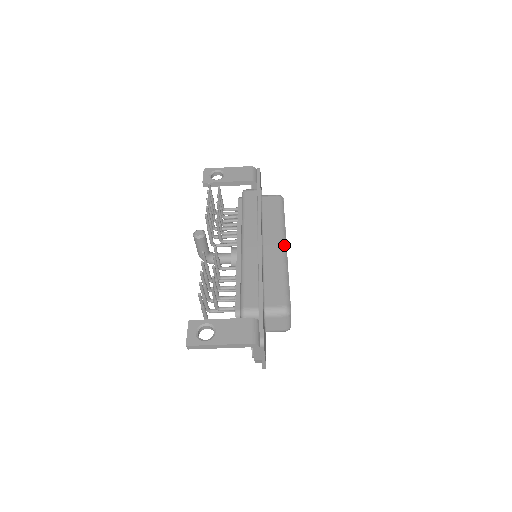
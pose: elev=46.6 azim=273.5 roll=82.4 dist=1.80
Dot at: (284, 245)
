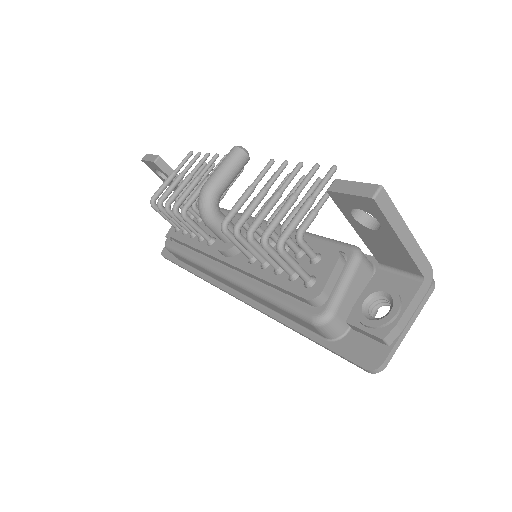
Dot at: occluded
